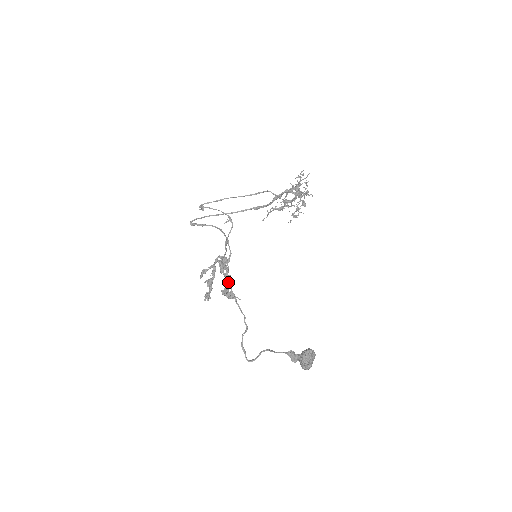
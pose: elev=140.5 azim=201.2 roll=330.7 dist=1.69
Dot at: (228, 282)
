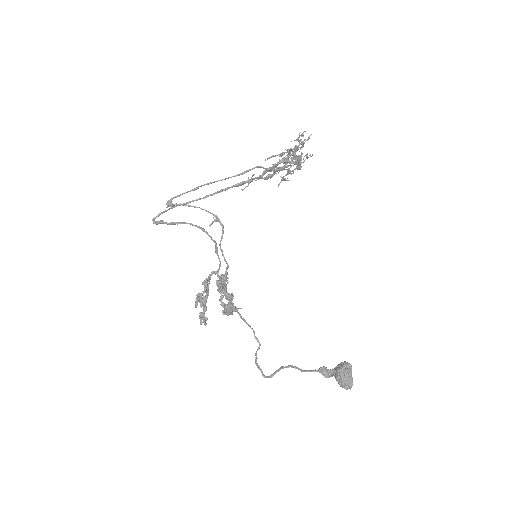
Dot at: occluded
